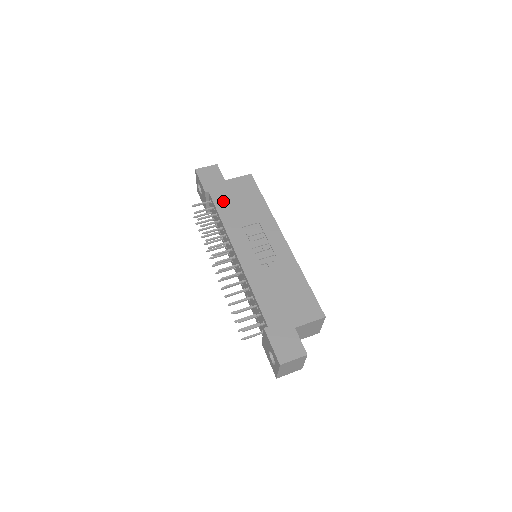
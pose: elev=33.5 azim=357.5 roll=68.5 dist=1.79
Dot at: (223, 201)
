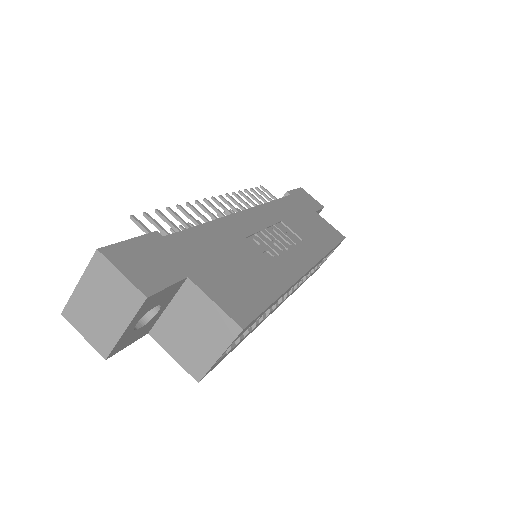
Dot at: (293, 206)
